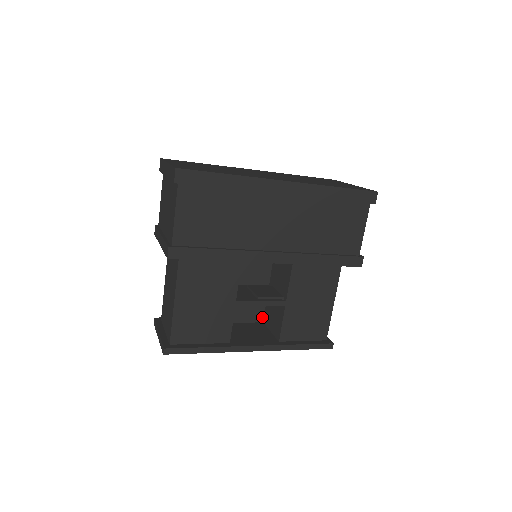
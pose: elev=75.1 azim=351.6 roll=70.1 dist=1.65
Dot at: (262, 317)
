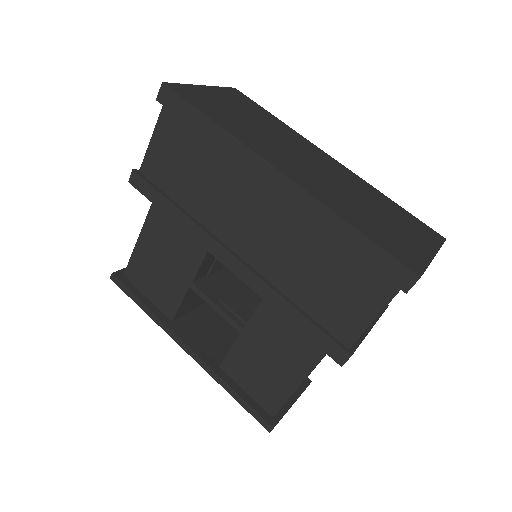
Dot at: occluded
